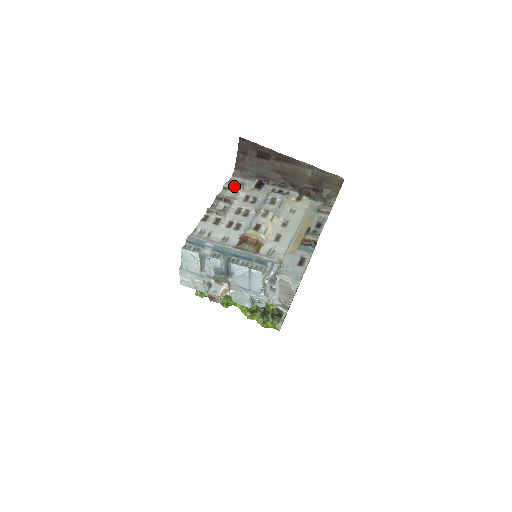
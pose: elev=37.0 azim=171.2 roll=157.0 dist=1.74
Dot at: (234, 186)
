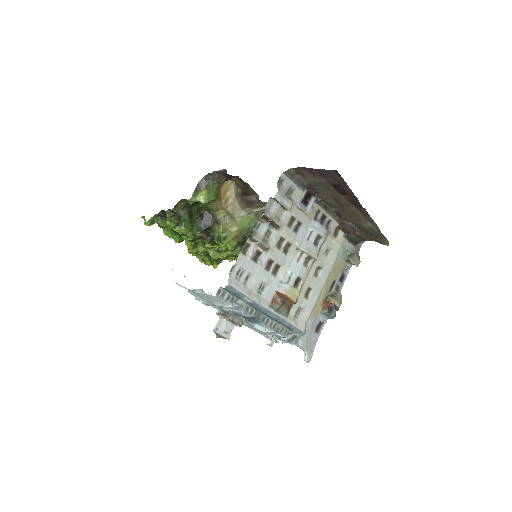
Dot at: (286, 202)
